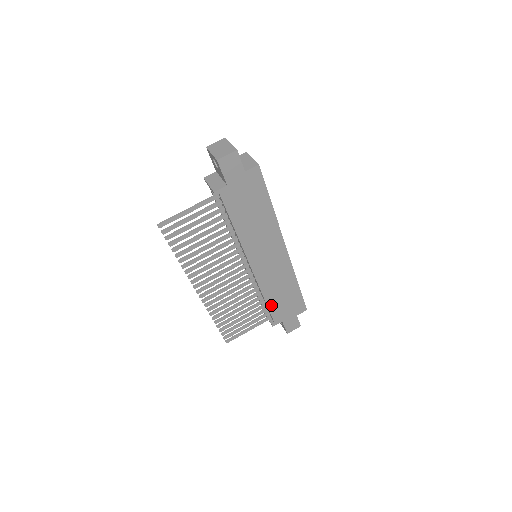
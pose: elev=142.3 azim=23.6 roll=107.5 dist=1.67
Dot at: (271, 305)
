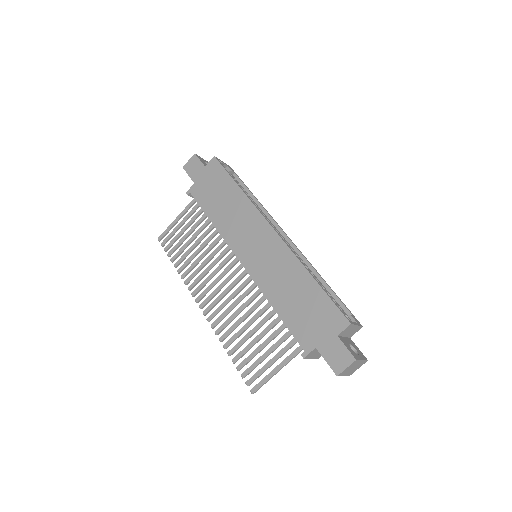
Dot at: (286, 317)
